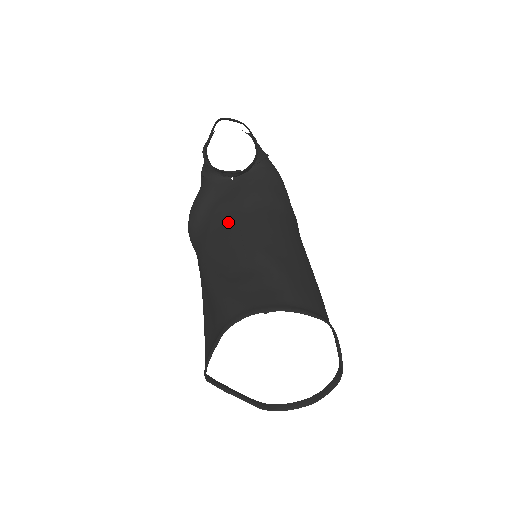
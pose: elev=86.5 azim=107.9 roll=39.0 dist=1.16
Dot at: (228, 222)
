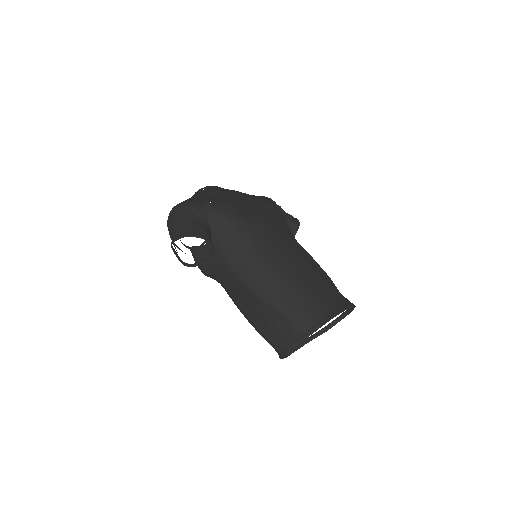
Dot at: (229, 279)
